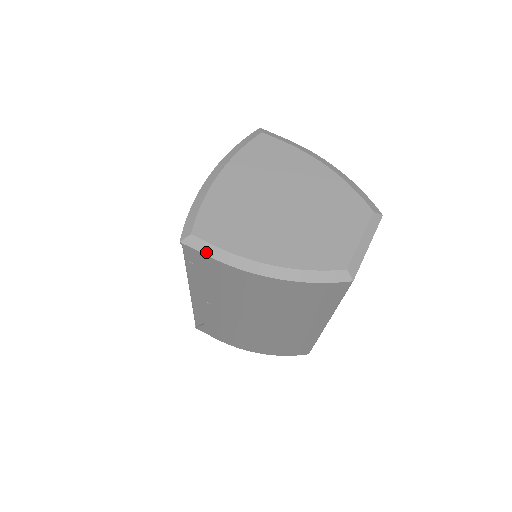
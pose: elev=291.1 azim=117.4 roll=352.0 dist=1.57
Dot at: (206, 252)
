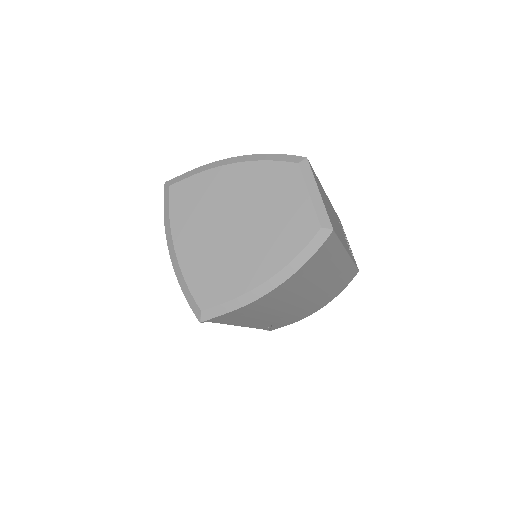
Dot at: (222, 312)
